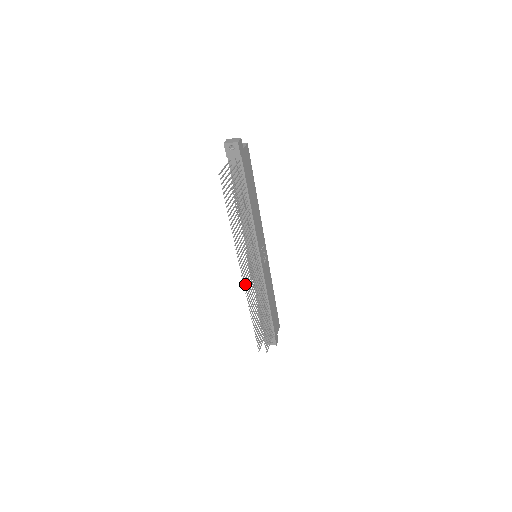
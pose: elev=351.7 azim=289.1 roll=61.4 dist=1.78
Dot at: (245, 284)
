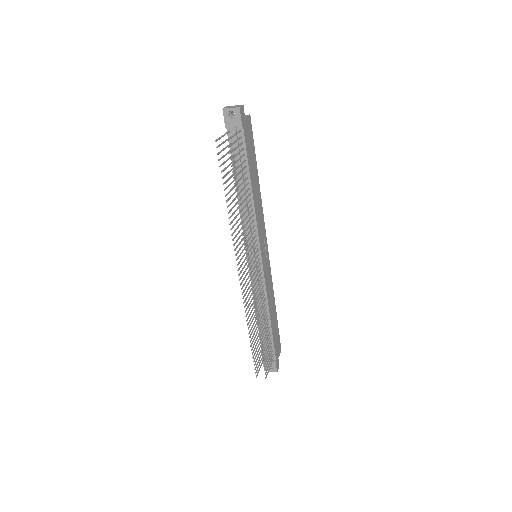
Dot at: (242, 287)
